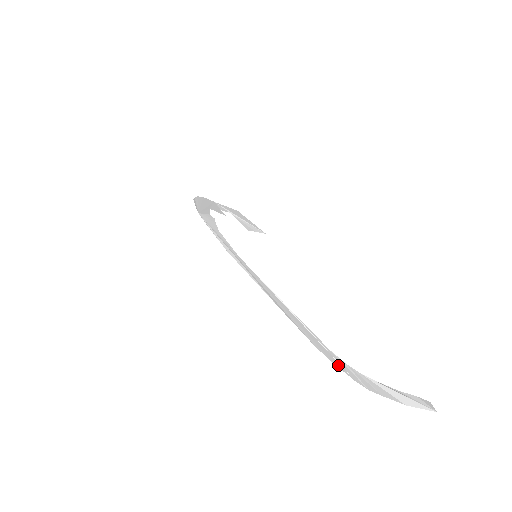
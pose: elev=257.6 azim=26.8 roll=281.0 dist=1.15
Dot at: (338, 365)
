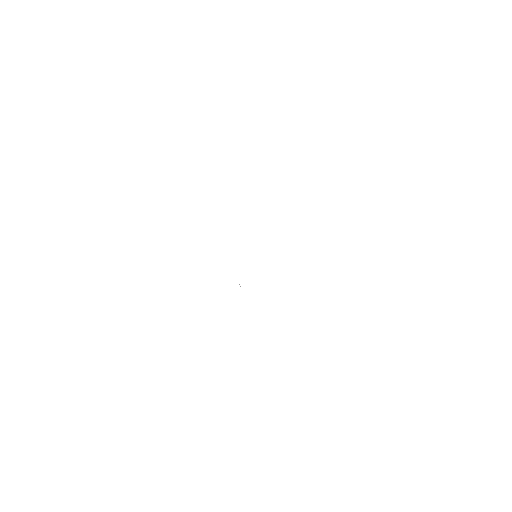
Dot at: occluded
